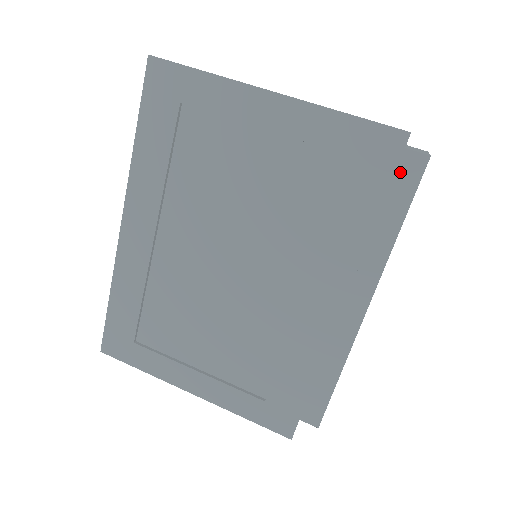
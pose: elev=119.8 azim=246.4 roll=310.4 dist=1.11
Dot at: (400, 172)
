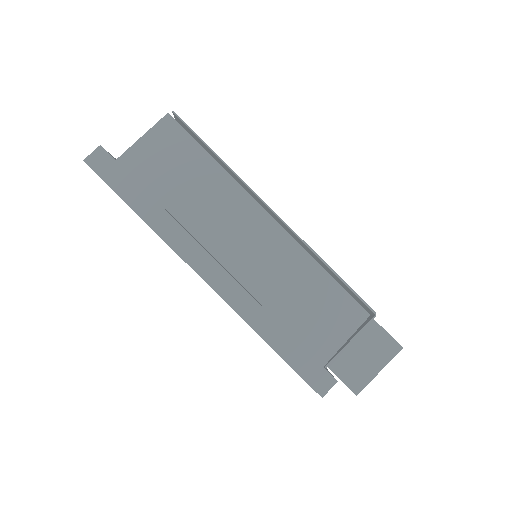
Dot at: occluded
